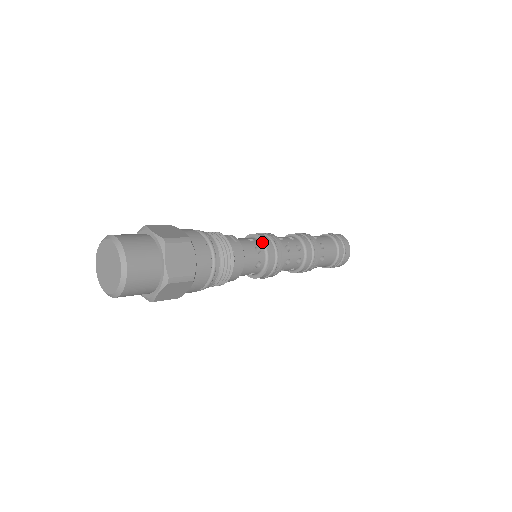
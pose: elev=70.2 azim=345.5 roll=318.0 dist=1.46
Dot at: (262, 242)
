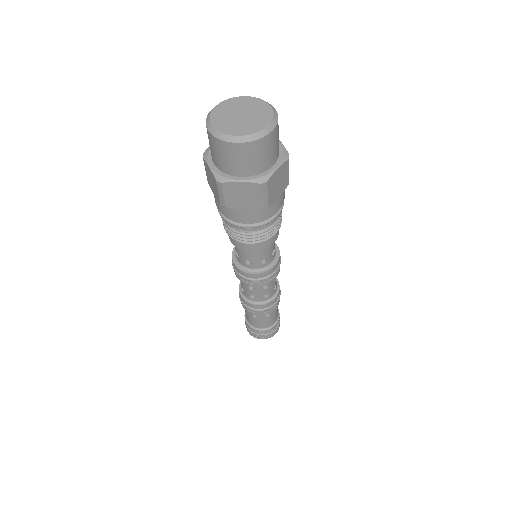
Dot at: (276, 251)
